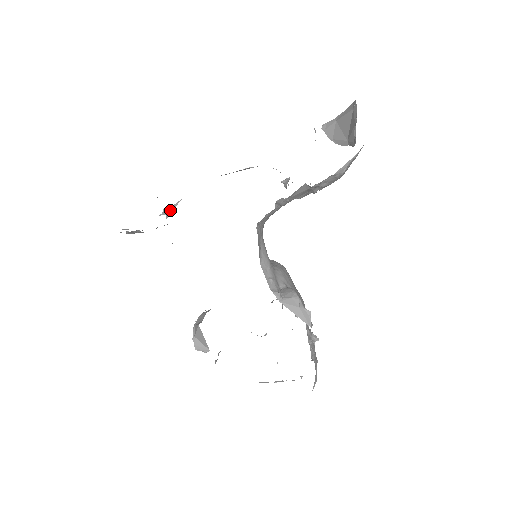
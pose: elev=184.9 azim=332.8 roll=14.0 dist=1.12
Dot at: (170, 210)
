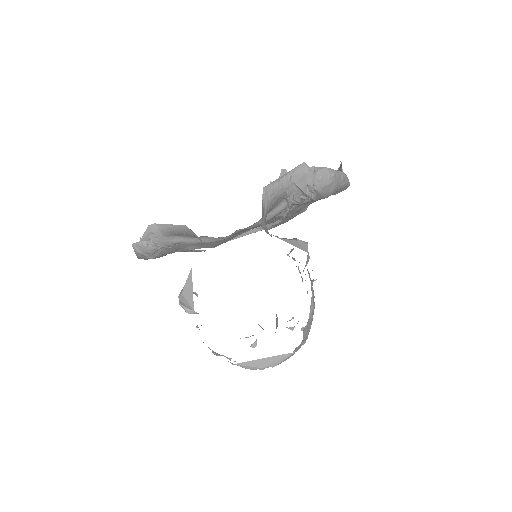
Dot at: (181, 249)
